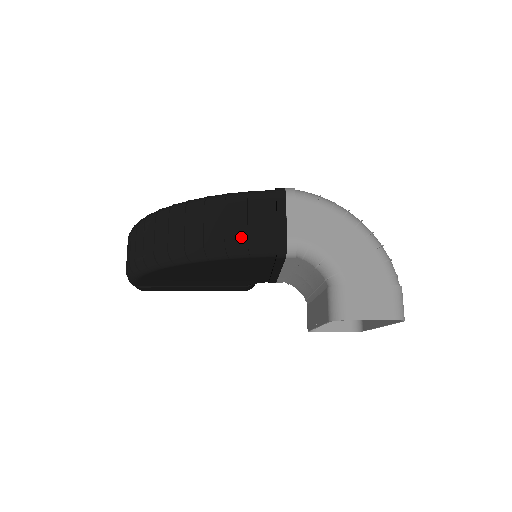
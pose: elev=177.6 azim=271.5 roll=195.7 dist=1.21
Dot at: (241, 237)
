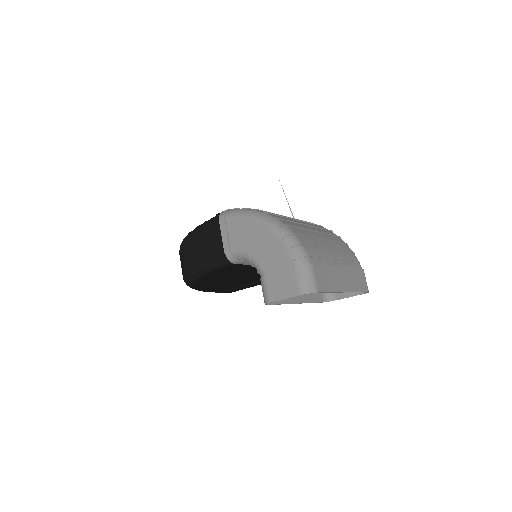
Dot at: (203, 258)
